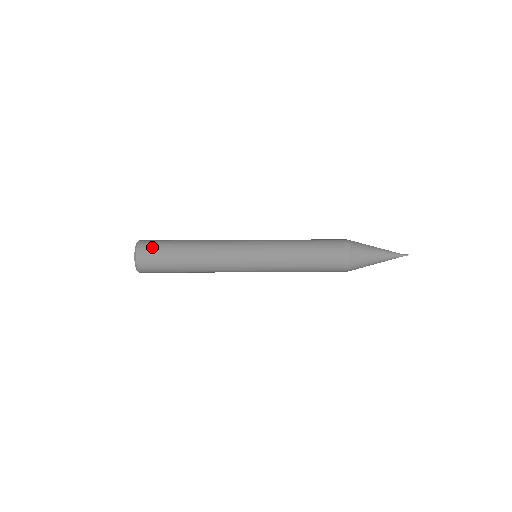
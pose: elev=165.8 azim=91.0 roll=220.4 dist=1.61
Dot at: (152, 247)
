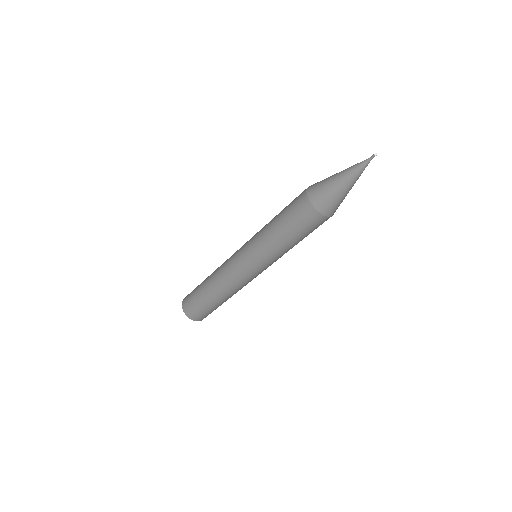
Dot at: (188, 298)
